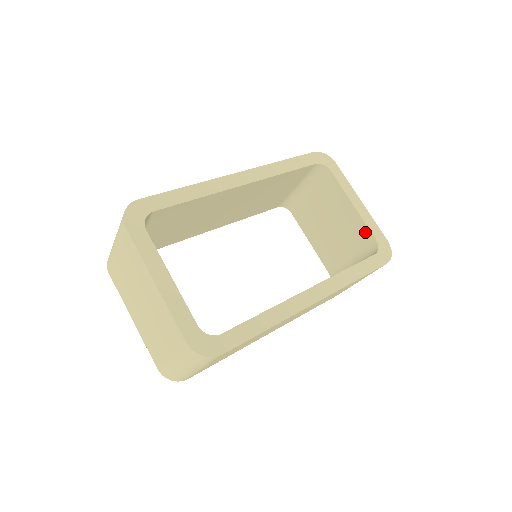
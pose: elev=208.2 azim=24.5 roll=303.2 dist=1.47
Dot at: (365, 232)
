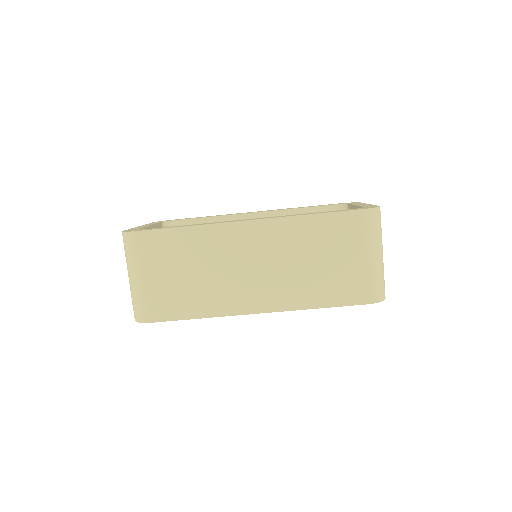
Dot at: occluded
